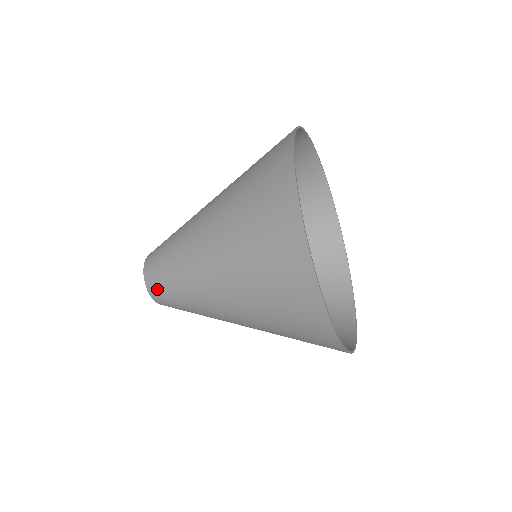
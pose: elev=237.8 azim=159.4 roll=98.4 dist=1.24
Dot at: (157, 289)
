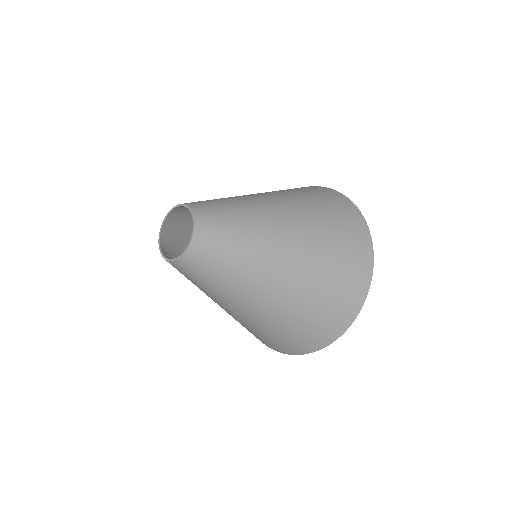
Dot at: (205, 253)
